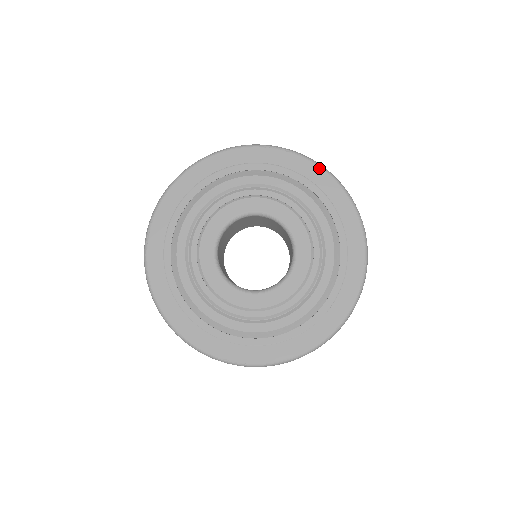
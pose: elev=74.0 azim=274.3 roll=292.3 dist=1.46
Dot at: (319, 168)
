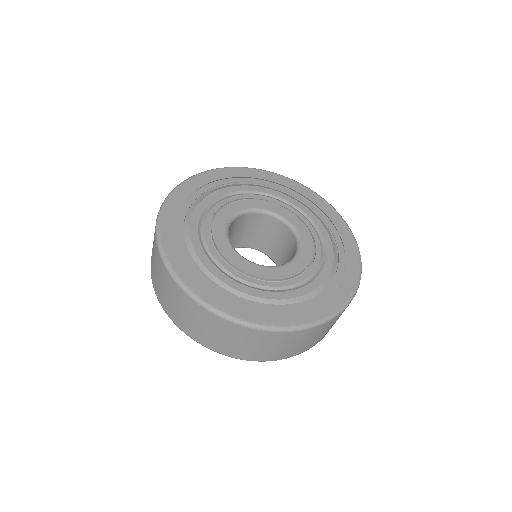
Dot at: (344, 222)
